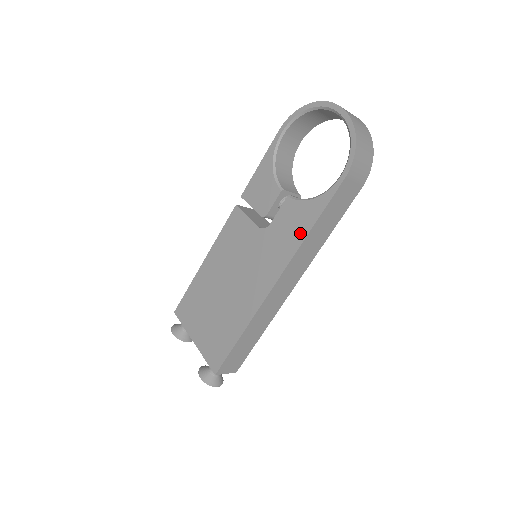
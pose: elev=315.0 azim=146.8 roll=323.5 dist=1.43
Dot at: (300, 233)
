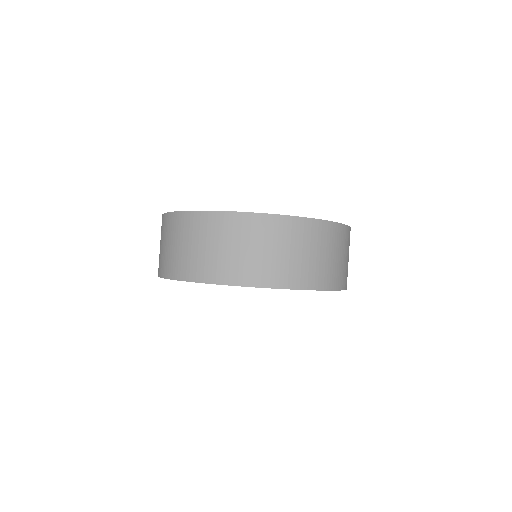
Dot at: occluded
